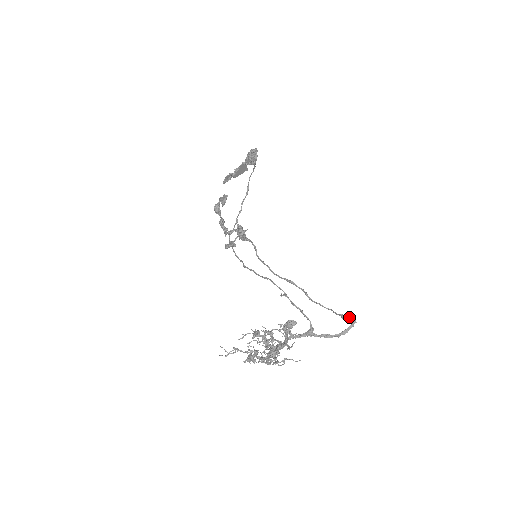
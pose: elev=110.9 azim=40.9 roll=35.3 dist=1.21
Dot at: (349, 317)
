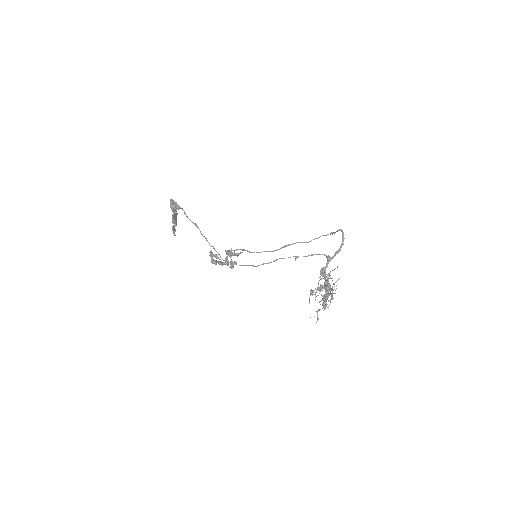
Dot at: (337, 231)
